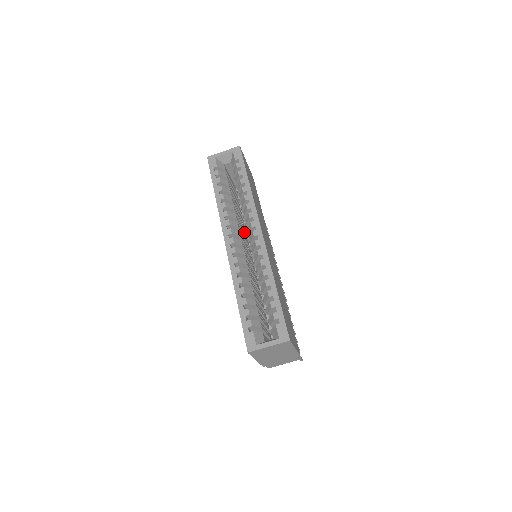
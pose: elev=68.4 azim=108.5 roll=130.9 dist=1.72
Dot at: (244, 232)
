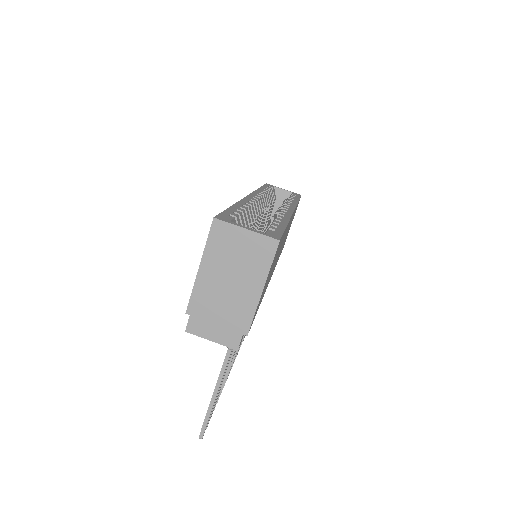
Dot at: occluded
